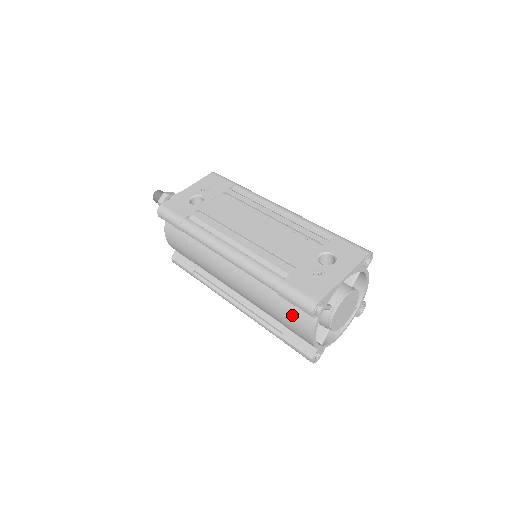
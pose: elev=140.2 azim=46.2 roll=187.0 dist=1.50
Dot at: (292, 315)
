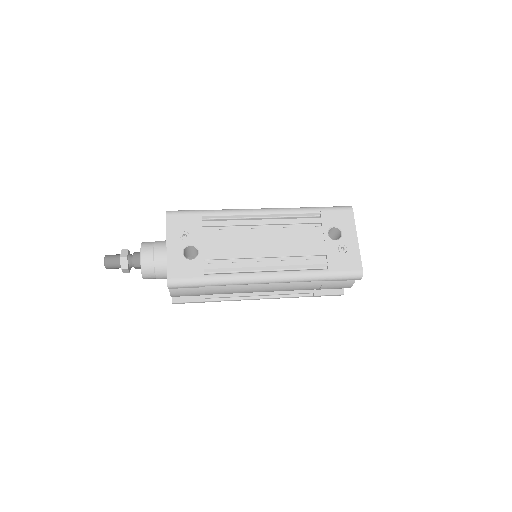
Dot at: (333, 284)
